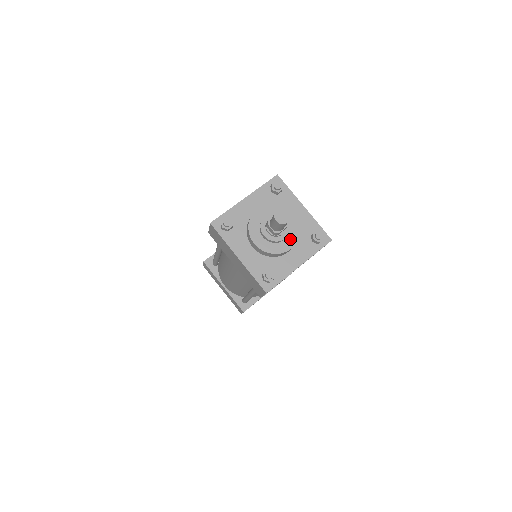
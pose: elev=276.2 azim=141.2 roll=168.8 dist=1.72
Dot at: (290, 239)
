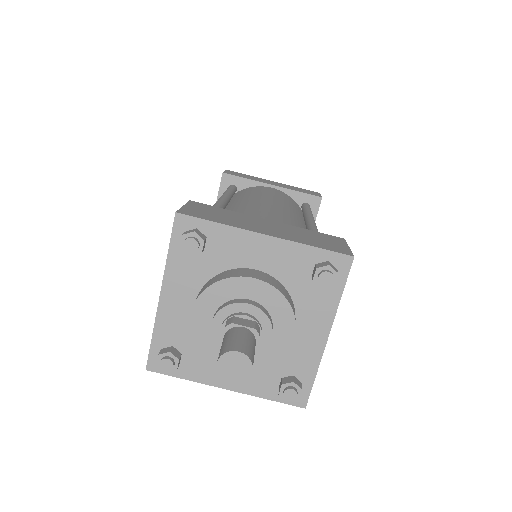
Dot at: (281, 326)
